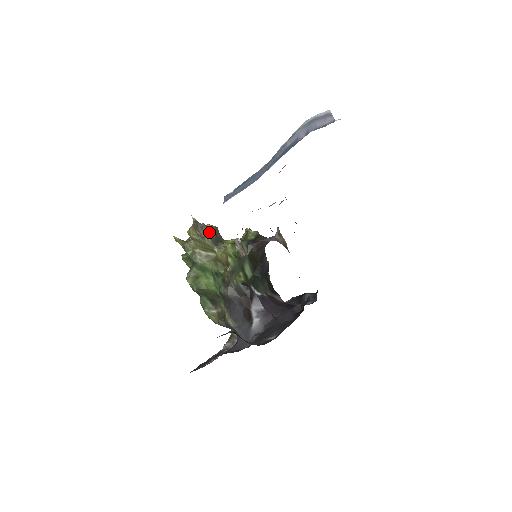
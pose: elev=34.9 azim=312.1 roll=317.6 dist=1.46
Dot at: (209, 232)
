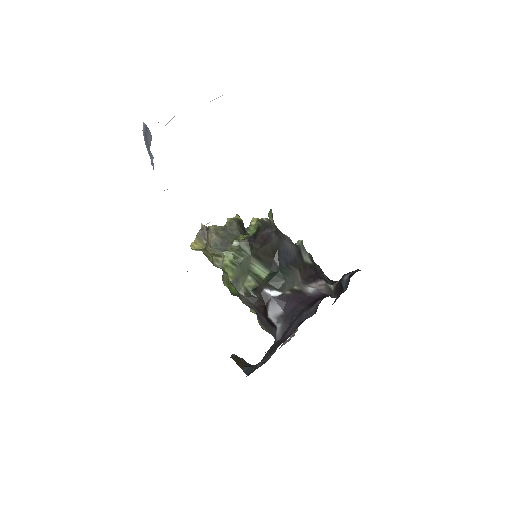
Dot at: (211, 239)
